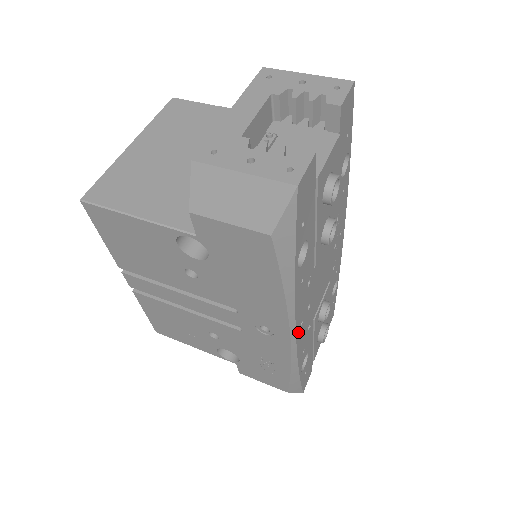
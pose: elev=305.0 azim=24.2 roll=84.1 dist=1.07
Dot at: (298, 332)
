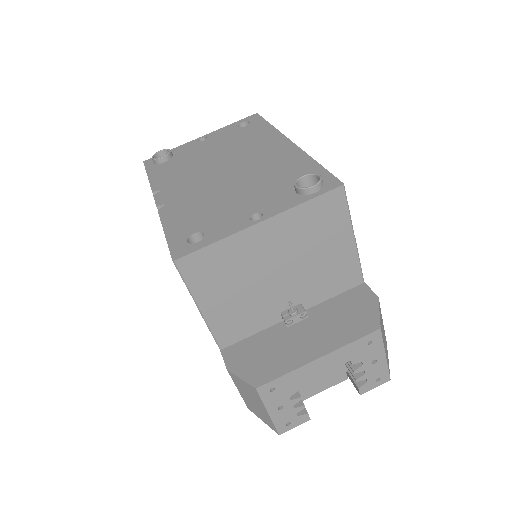
Dot at: occluded
